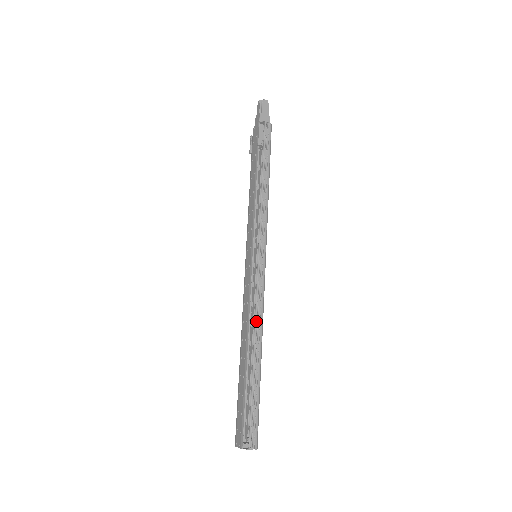
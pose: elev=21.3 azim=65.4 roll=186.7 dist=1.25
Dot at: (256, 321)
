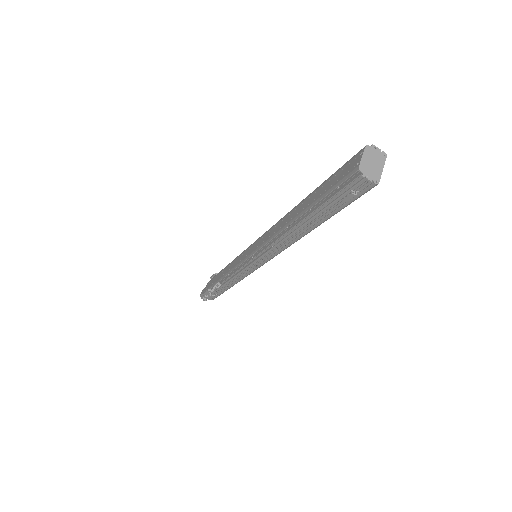
Dot at: occluded
